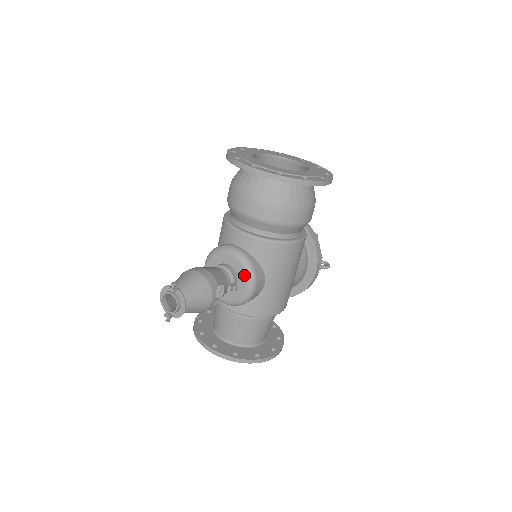
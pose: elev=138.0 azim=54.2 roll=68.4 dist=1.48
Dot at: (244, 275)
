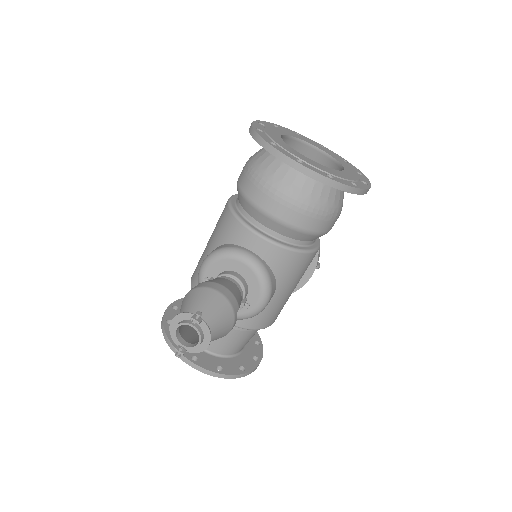
Dot at: (258, 289)
